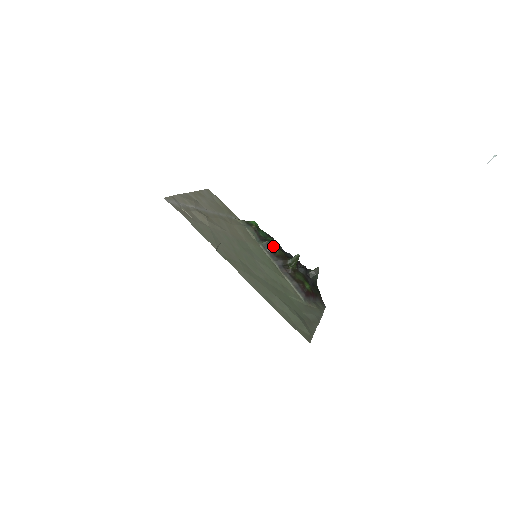
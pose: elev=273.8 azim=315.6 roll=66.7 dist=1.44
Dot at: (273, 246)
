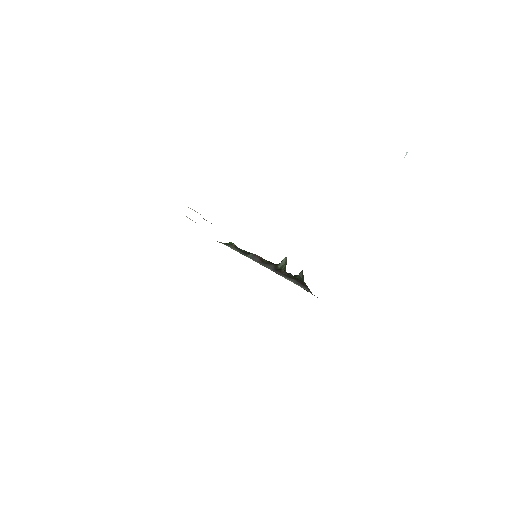
Dot at: occluded
